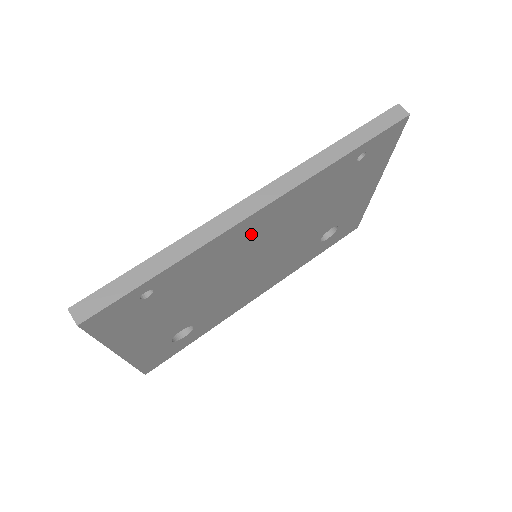
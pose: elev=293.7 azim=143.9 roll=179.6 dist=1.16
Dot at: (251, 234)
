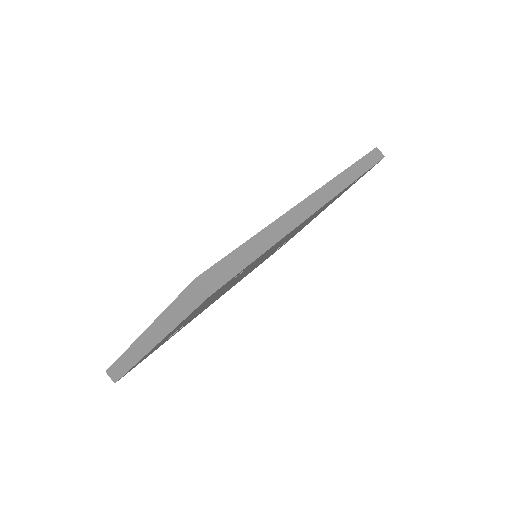
Dot at: occluded
